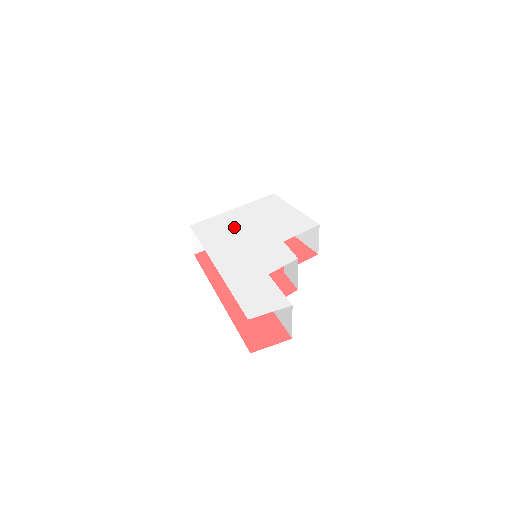
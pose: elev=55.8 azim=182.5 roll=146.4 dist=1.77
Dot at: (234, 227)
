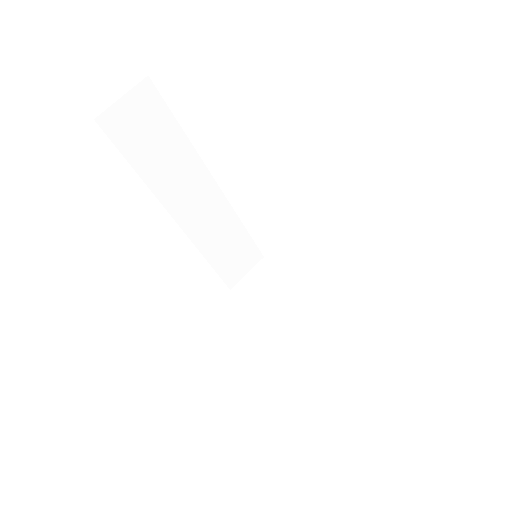
Dot at: occluded
